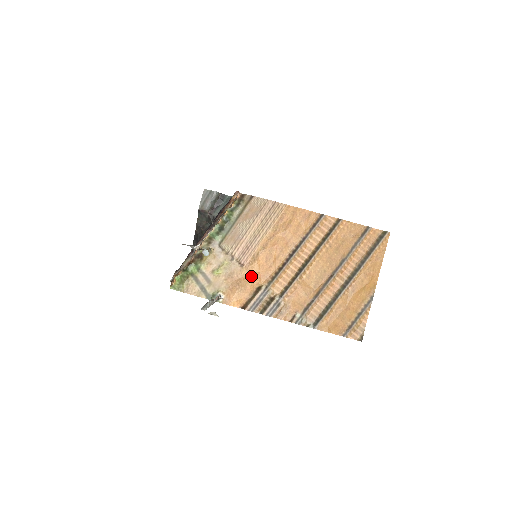
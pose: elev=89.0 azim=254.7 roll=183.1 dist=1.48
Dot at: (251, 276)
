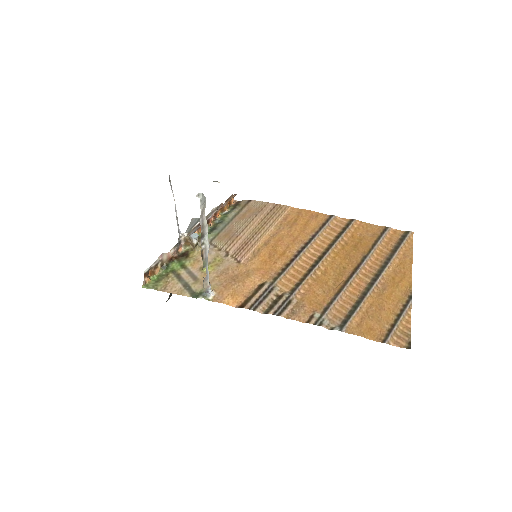
Dot at: (251, 271)
